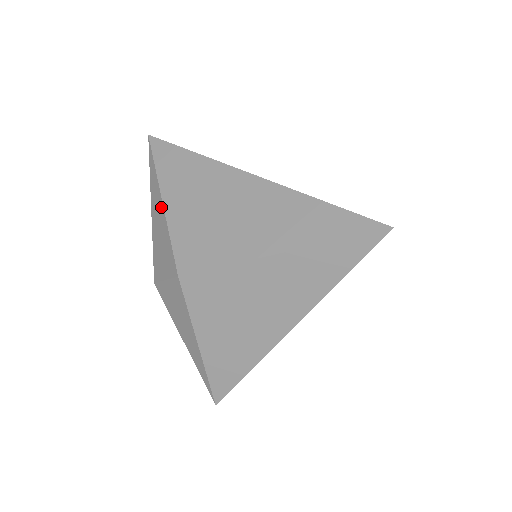
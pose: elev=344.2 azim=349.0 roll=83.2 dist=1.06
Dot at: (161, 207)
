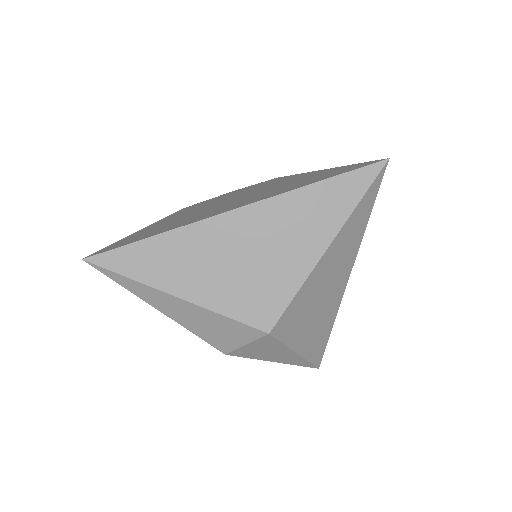
Dot at: (182, 303)
